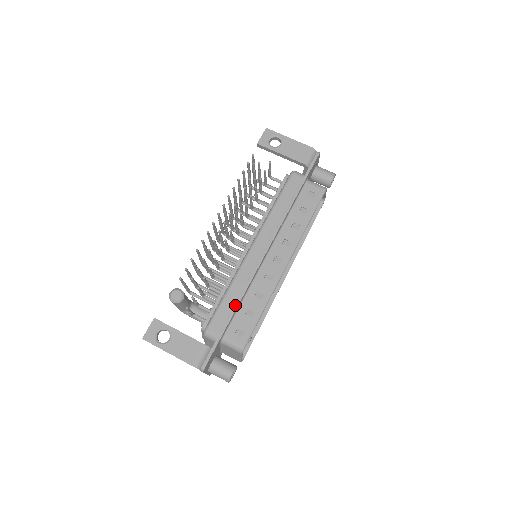
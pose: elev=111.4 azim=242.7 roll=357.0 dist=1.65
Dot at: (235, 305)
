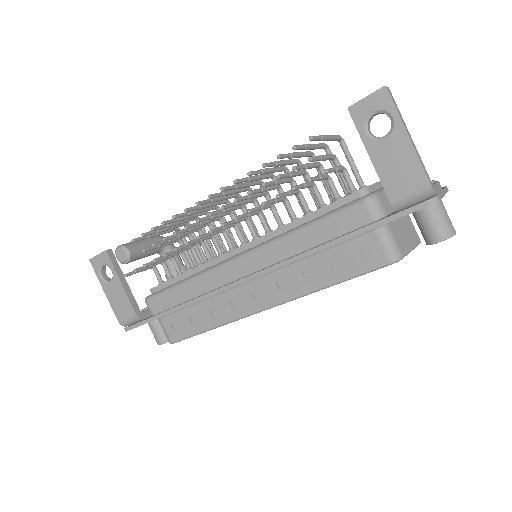
Dot at: (180, 305)
